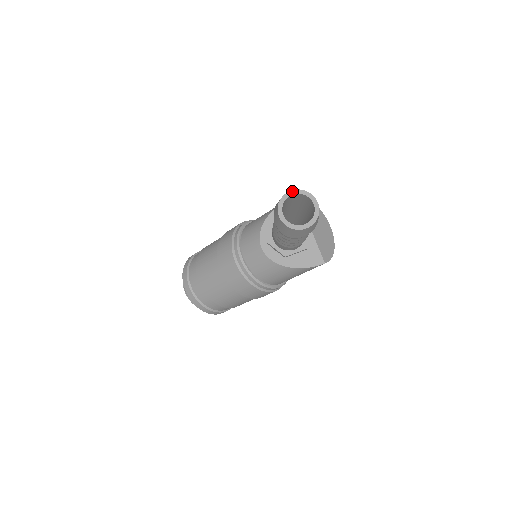
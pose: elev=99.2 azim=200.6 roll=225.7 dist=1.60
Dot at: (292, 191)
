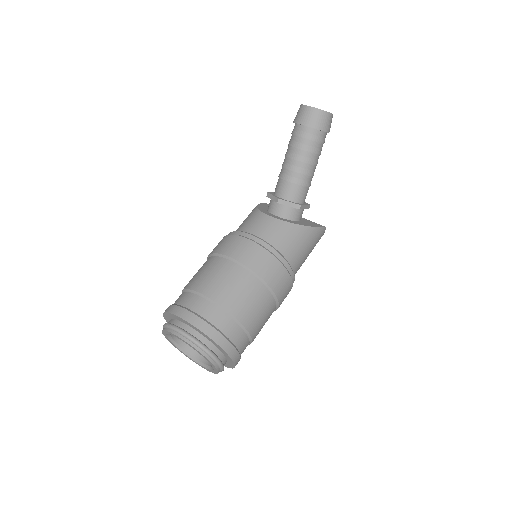
Dot at: occluded
